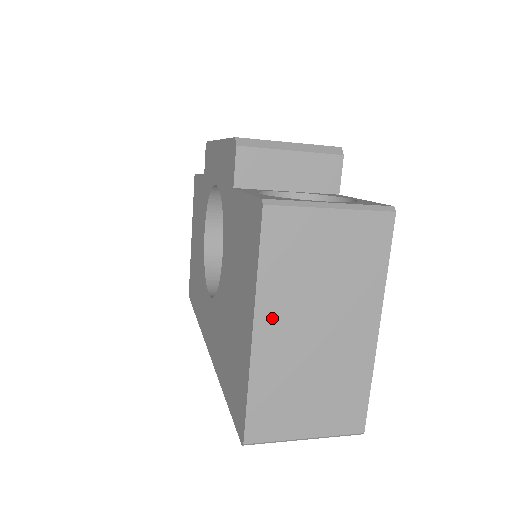
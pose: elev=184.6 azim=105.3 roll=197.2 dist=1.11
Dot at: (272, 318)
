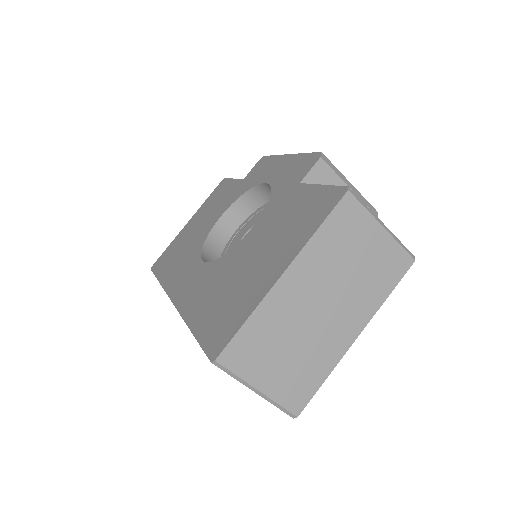
Dot at: (301, 274)
